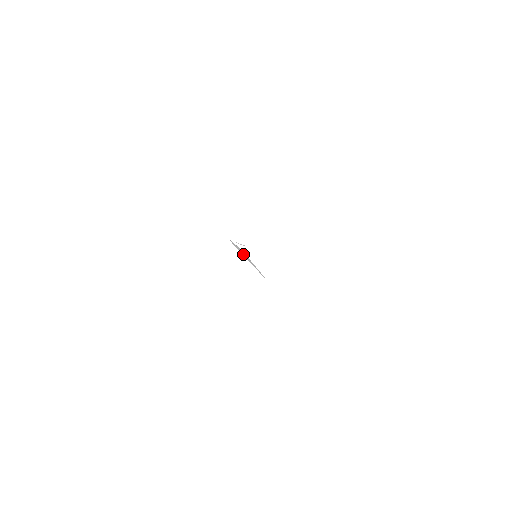
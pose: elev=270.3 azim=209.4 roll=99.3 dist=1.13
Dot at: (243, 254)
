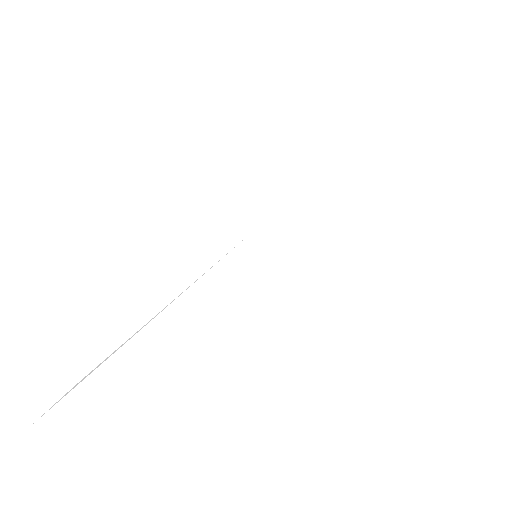
Dot at: occluded
